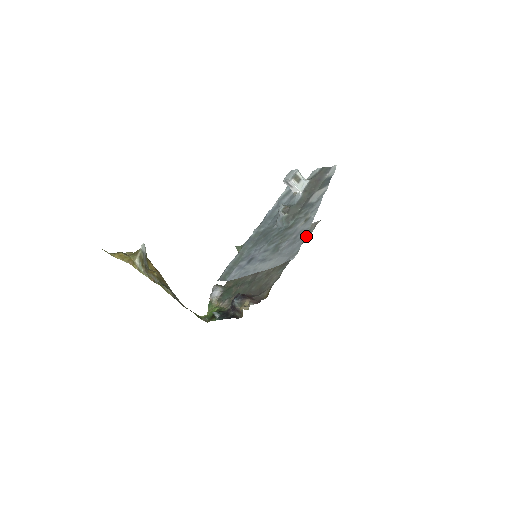
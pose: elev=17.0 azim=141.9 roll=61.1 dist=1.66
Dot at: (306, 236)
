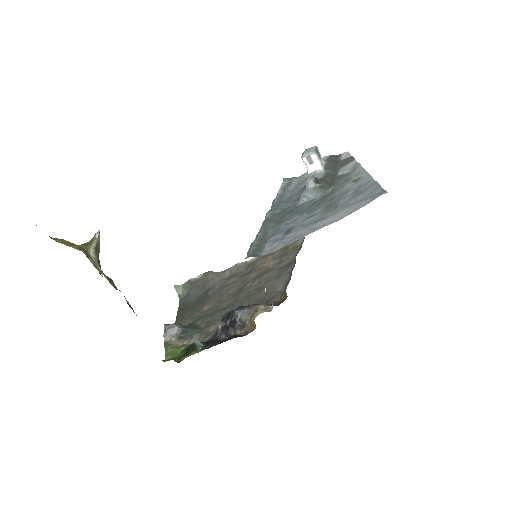
Dot at: (297, 244)
